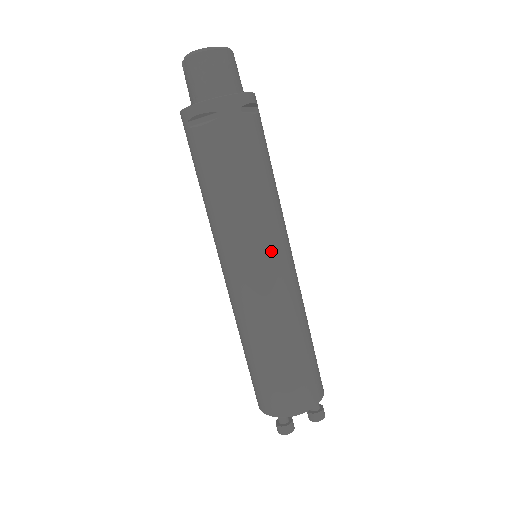
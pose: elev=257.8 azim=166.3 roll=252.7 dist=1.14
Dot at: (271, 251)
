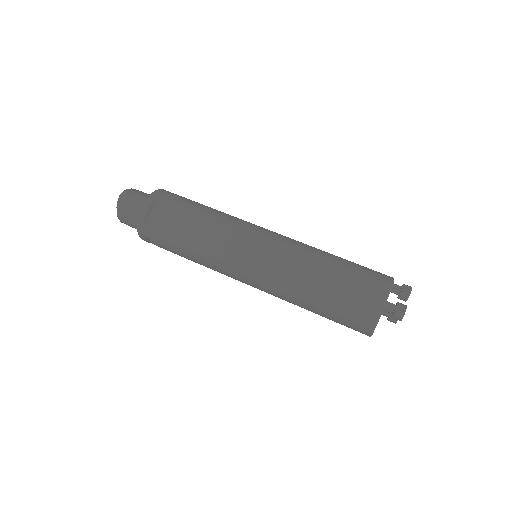
Dot at: (256, 228)
